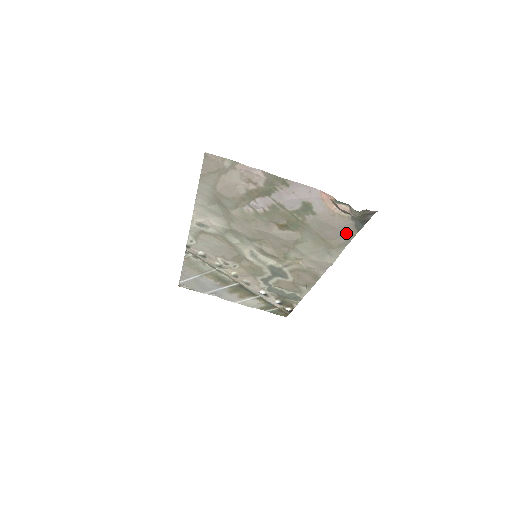
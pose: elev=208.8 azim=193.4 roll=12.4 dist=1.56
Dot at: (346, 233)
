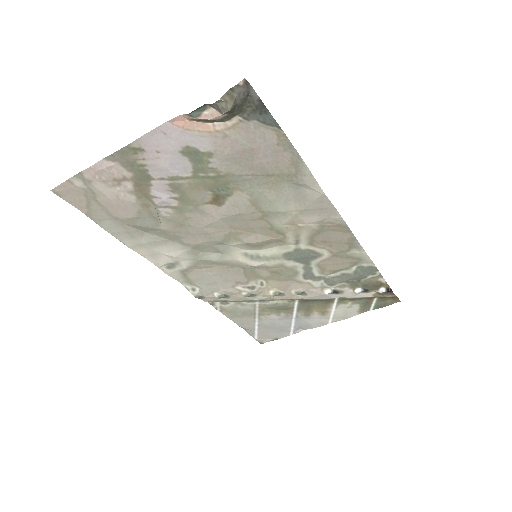
Dot at: (273, 143)
